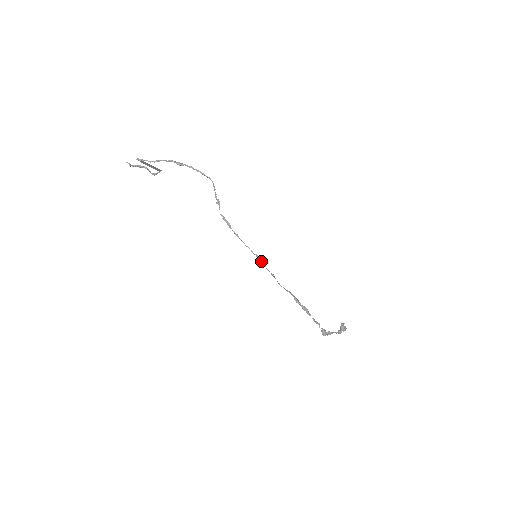
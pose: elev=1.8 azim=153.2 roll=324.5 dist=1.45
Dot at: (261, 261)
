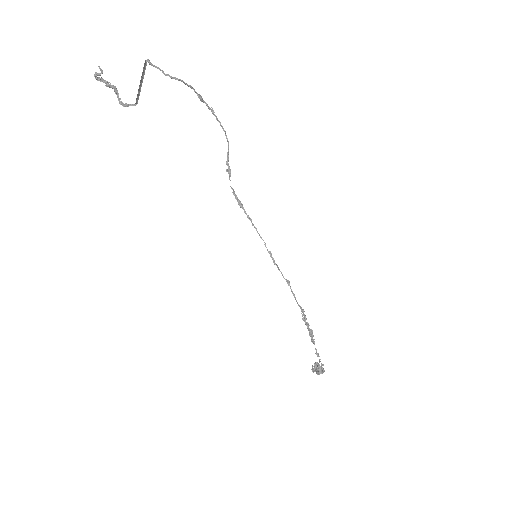
Dot at: (274, 261)
